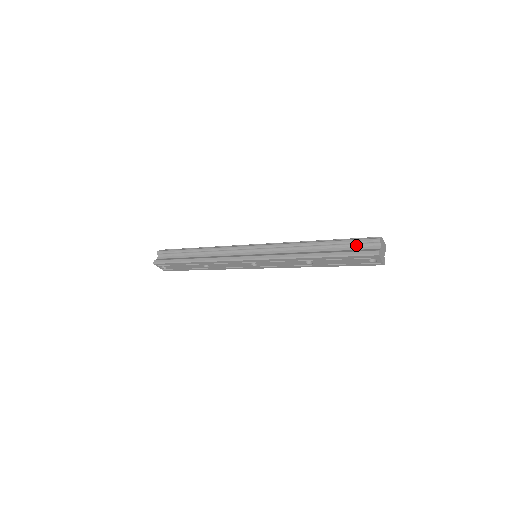
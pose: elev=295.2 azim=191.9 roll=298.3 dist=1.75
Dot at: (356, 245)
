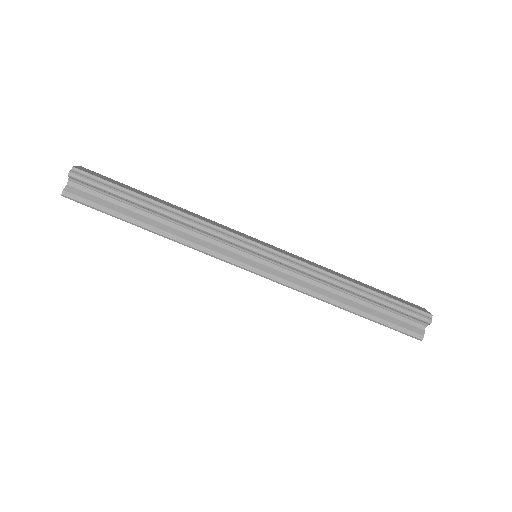
Dot at: (401, 314)
